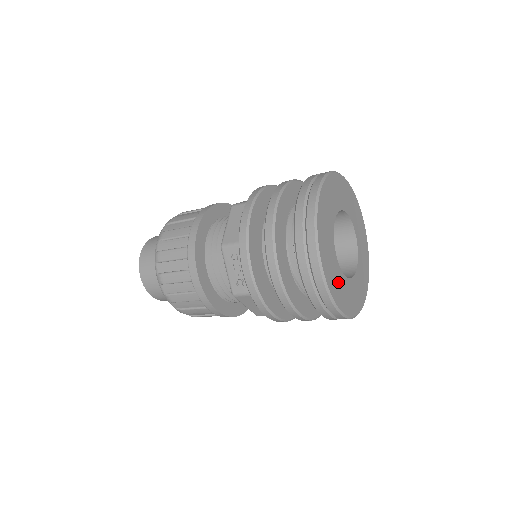
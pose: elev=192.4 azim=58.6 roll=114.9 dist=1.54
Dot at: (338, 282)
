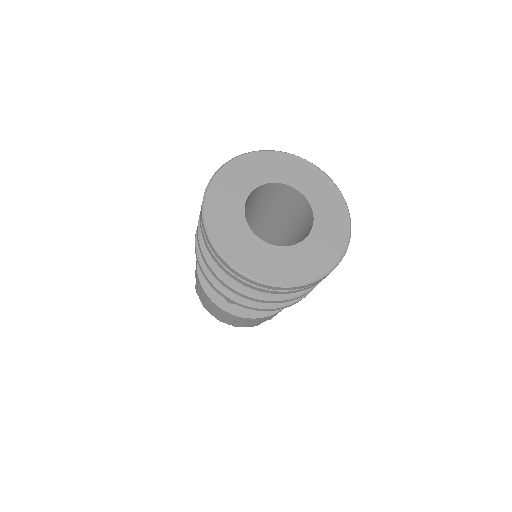
Dot at: (304, 259)
